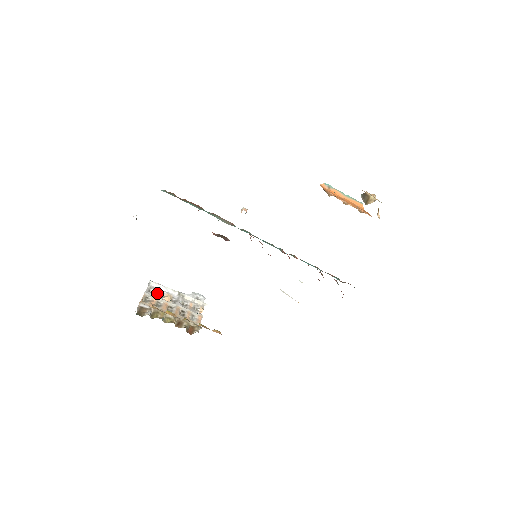
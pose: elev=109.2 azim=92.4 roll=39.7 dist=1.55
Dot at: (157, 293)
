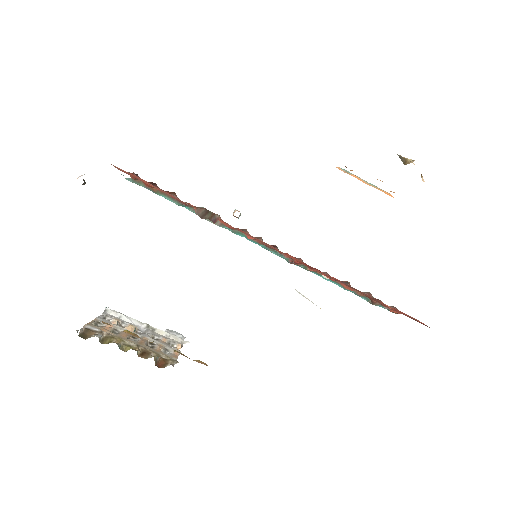
Dot at: (115, 320)
